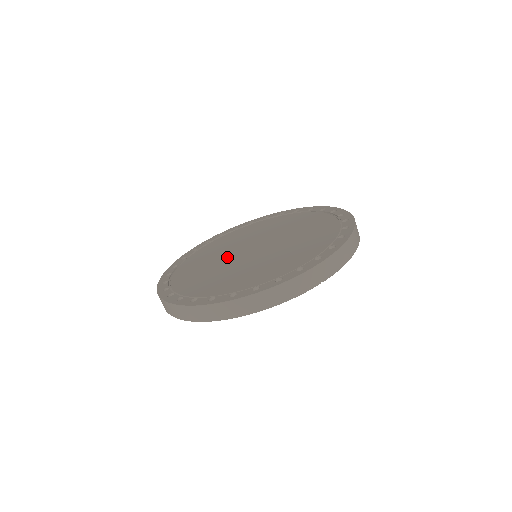
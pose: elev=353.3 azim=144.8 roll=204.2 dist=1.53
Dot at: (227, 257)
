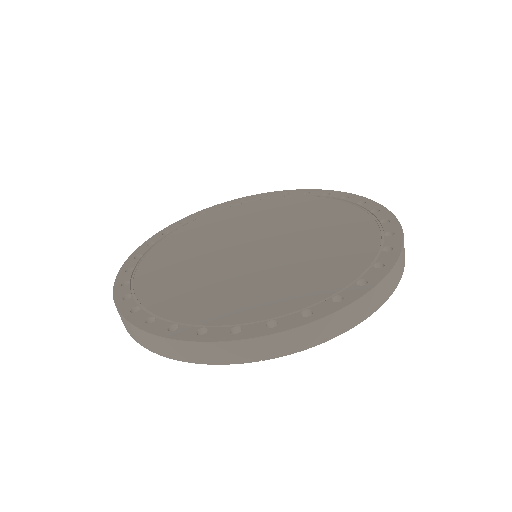
Dot at: (224, 242)
